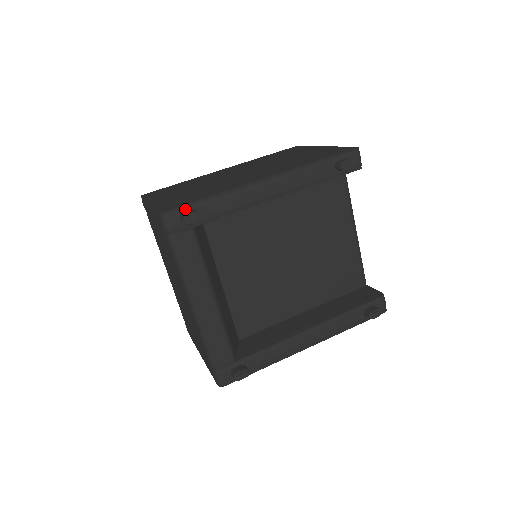
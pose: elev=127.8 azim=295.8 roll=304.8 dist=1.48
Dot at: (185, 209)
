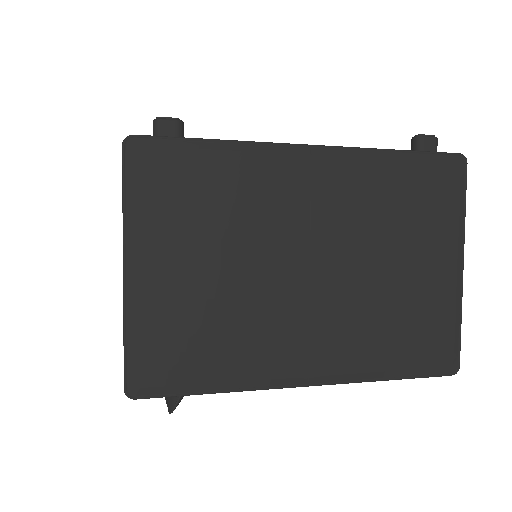
Dot at: occluded
